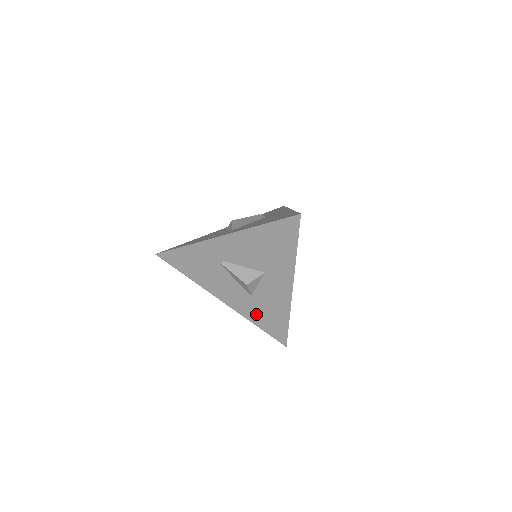
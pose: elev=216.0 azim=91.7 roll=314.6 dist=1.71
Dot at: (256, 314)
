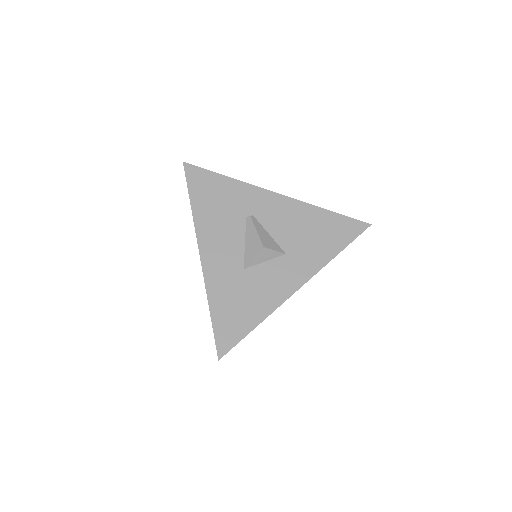
Dot at: (225, 294)
